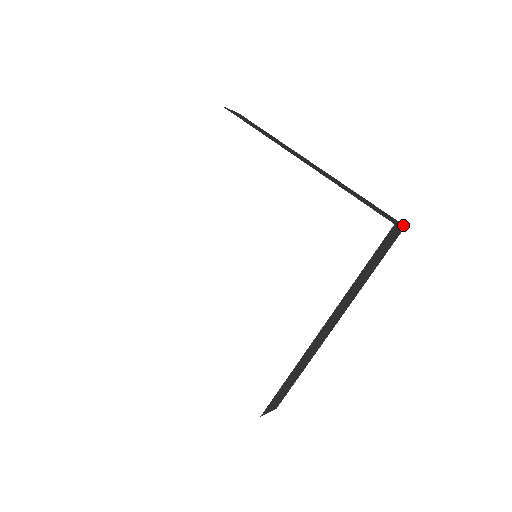
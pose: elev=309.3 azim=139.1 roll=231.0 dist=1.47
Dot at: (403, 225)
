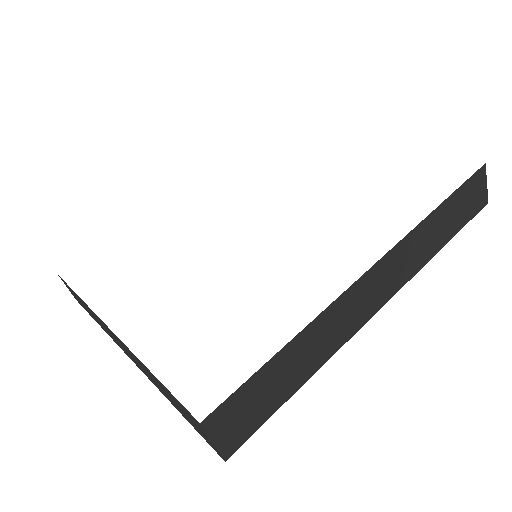
Dot at: (486, 197)
